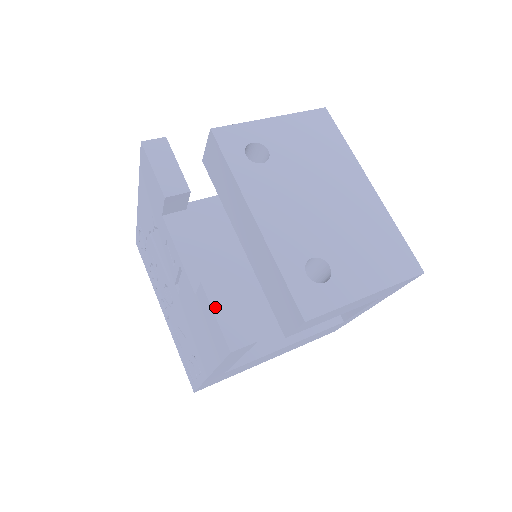
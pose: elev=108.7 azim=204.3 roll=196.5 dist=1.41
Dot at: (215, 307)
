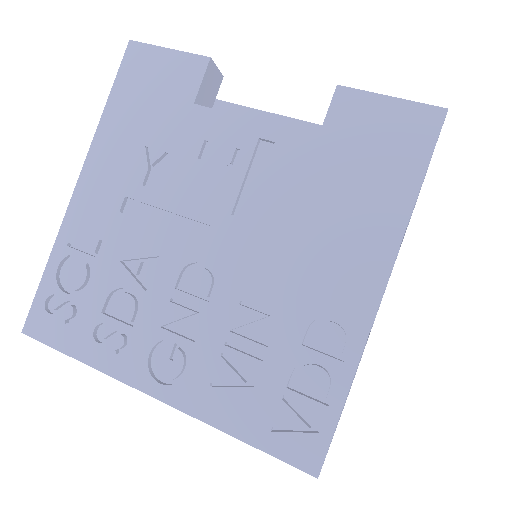
Dot at: (378, 96)
